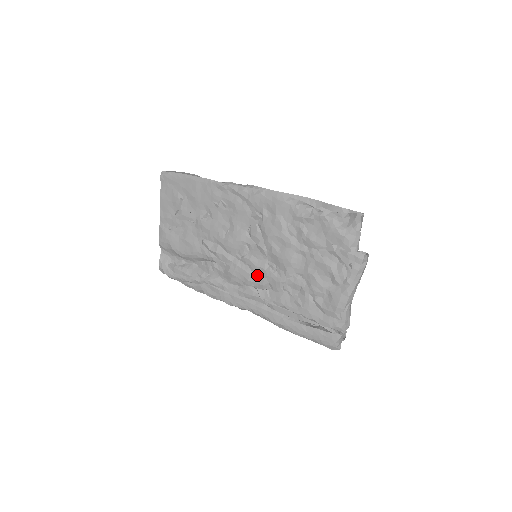
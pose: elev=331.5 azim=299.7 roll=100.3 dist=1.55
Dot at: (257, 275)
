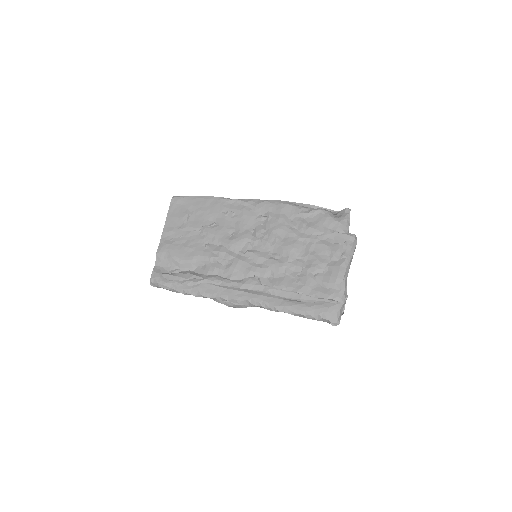
Dot at: (259, 265)
